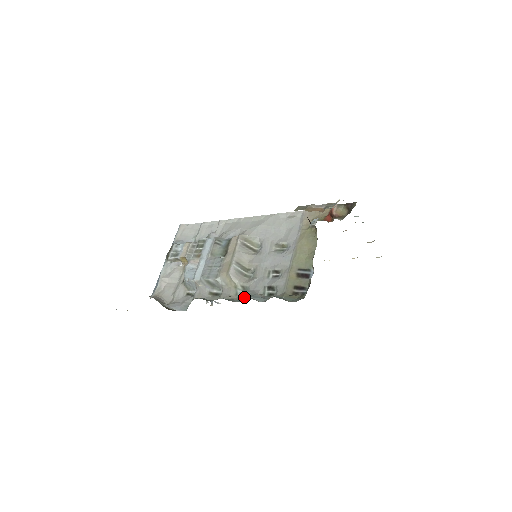
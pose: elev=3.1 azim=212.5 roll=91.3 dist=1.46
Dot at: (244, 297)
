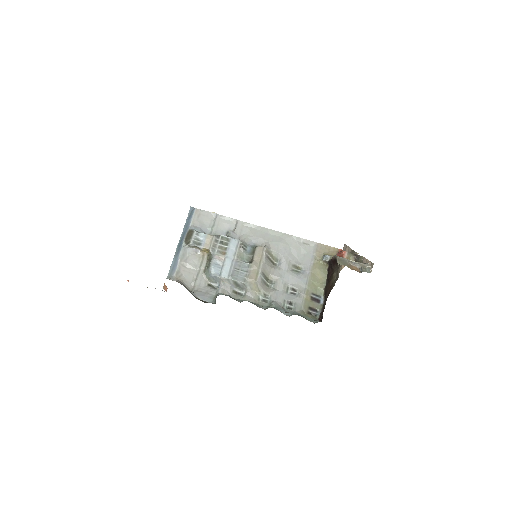
Dot at: (267, 305)
